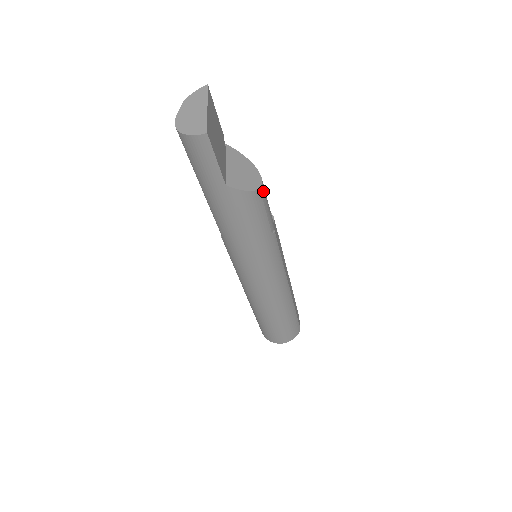
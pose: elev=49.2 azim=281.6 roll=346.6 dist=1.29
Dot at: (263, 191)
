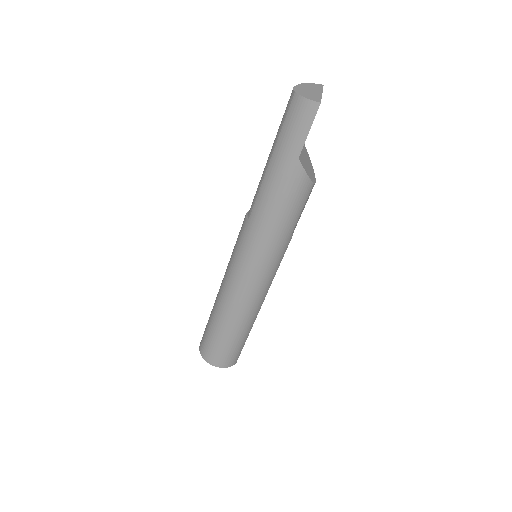
Dot at: occluded
